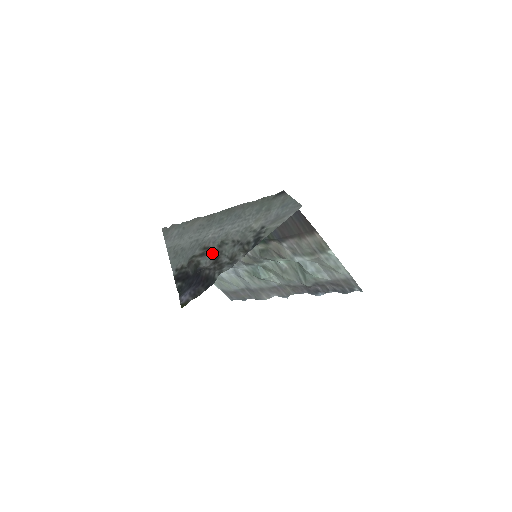
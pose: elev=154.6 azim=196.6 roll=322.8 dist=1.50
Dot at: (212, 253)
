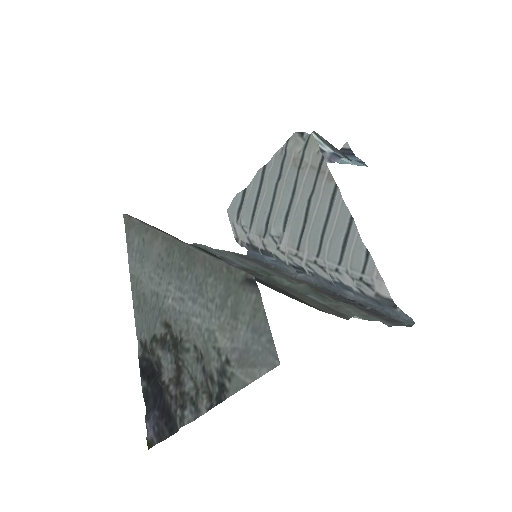
Dot at: (173, 352)
